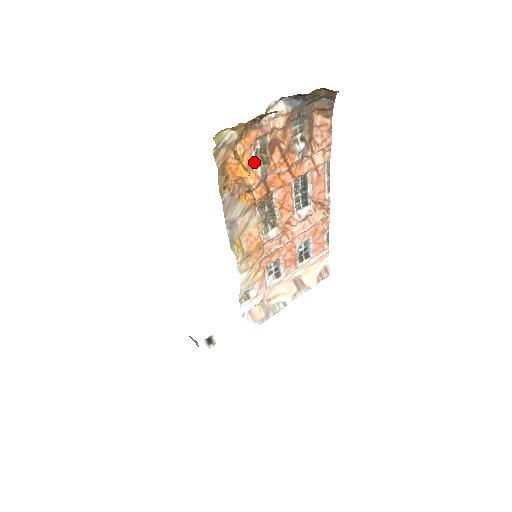
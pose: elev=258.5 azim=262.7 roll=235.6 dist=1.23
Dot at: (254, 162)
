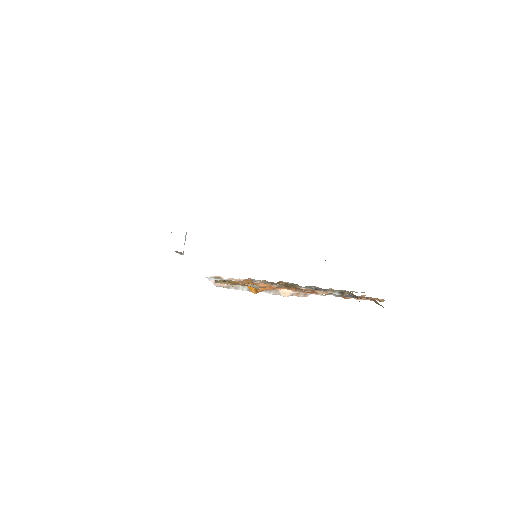
Dot at: (275, 283)
